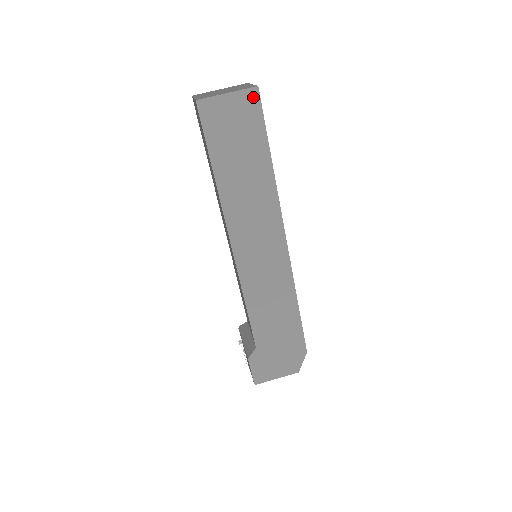
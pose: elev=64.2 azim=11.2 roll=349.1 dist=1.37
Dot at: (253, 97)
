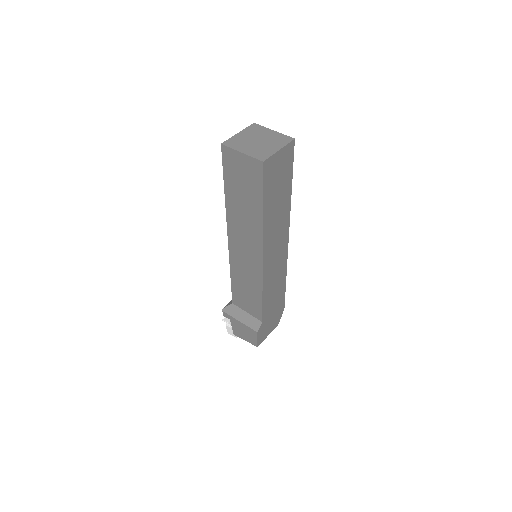
Dot at: (291, 148)
